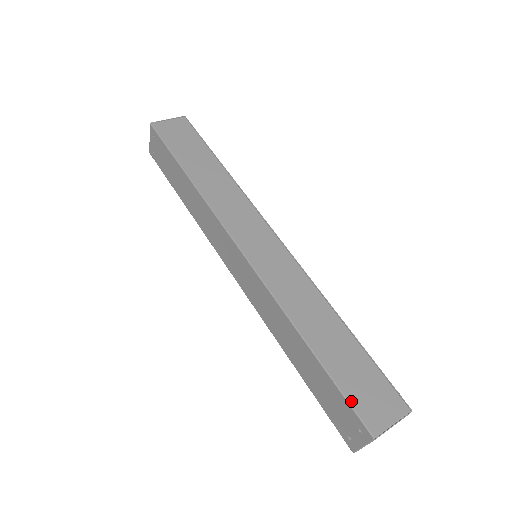
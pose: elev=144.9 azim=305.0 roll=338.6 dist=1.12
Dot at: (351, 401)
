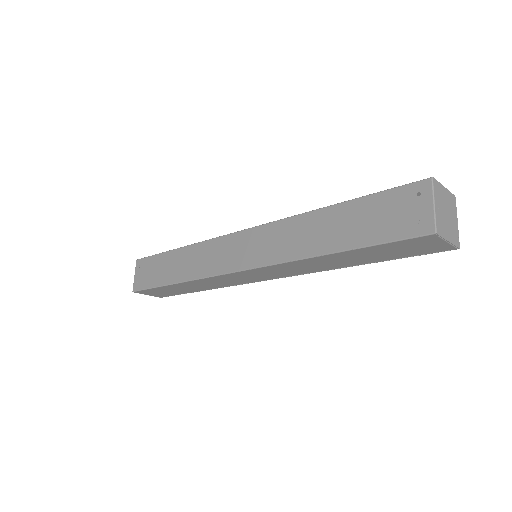
Dot at: (392, 189)
